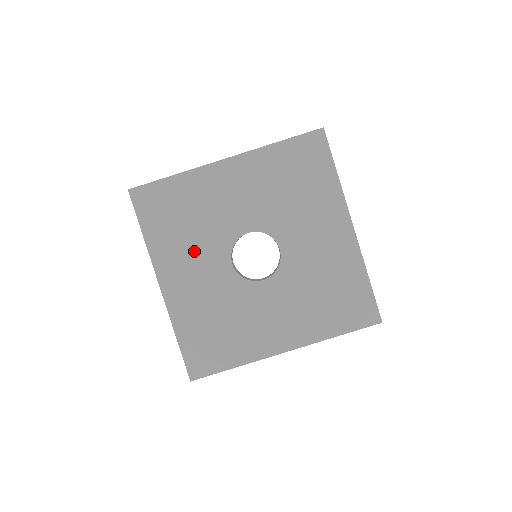
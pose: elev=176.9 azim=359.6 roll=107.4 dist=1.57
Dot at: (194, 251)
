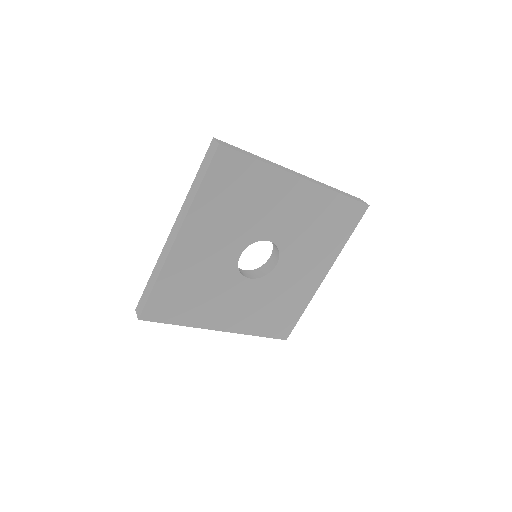
Dot at: (224, 229)
